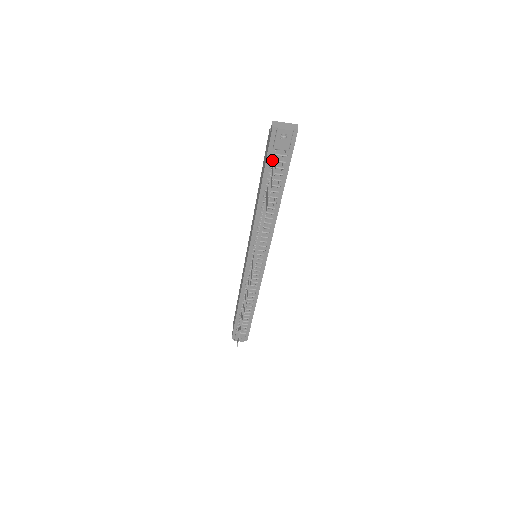
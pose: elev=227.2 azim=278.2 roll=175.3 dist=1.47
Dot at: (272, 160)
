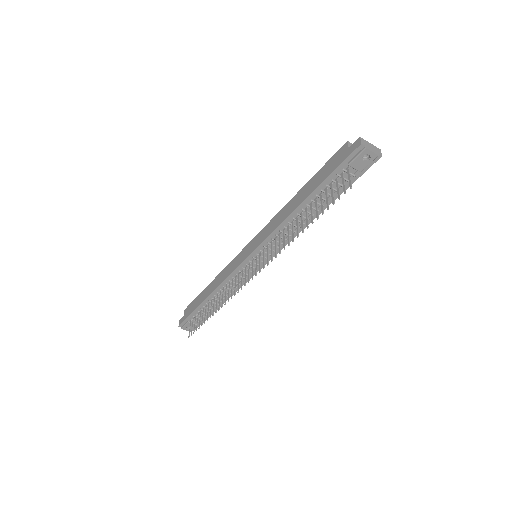
Dot at: (339, 174)
